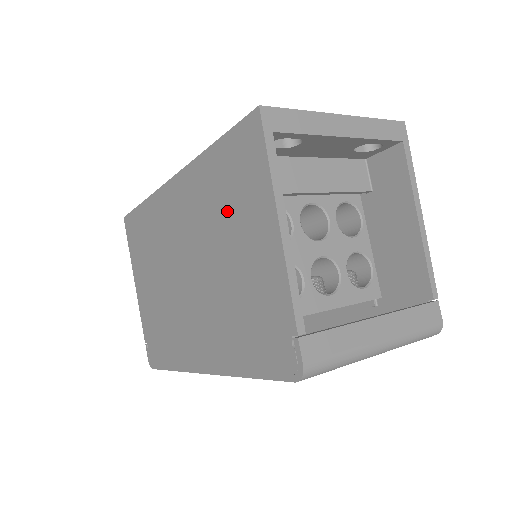
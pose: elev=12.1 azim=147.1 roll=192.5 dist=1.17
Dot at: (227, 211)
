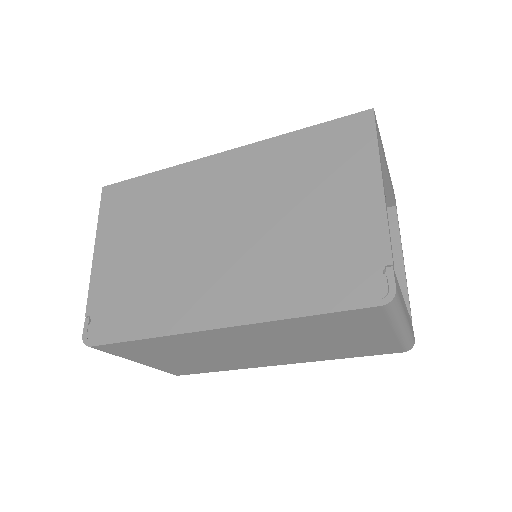
Dot at: (310, 176)
